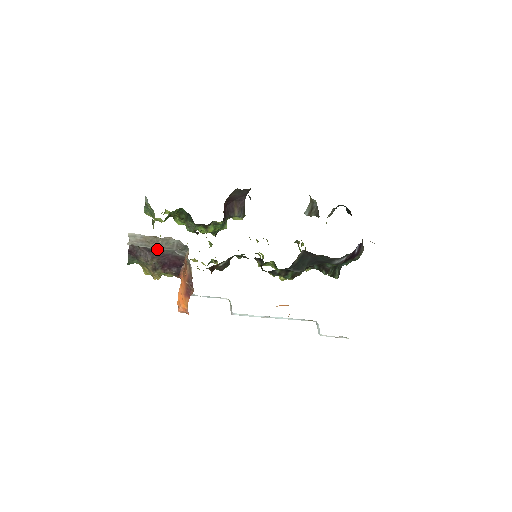
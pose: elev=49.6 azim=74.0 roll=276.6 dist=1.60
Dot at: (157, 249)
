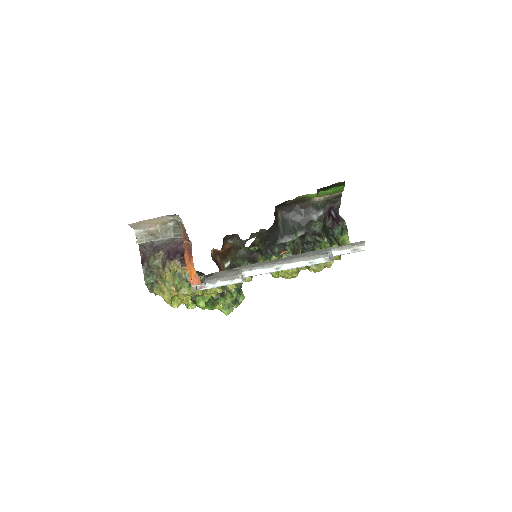
Dot at: (160, 241)
